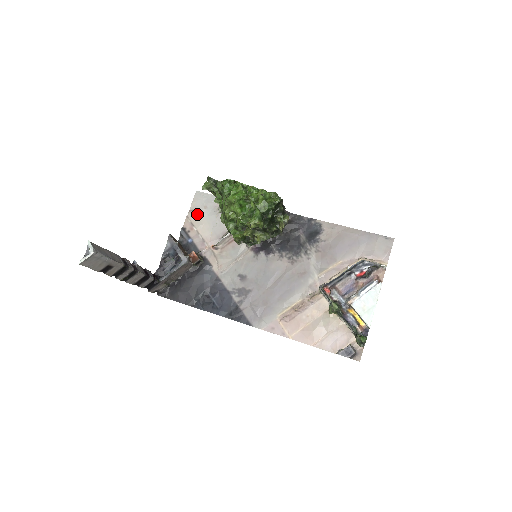
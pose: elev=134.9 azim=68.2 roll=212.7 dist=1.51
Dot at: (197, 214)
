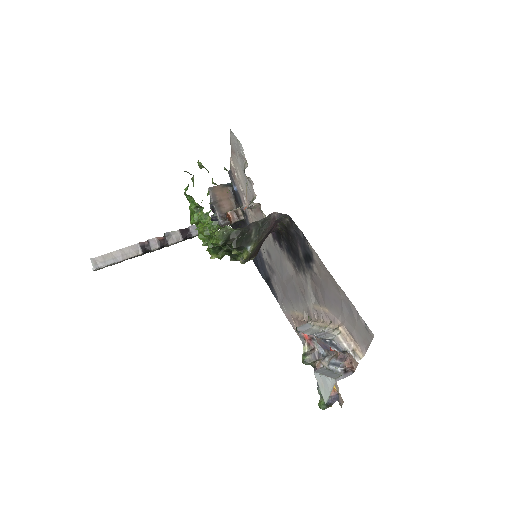
Dot at: (235, 160)
